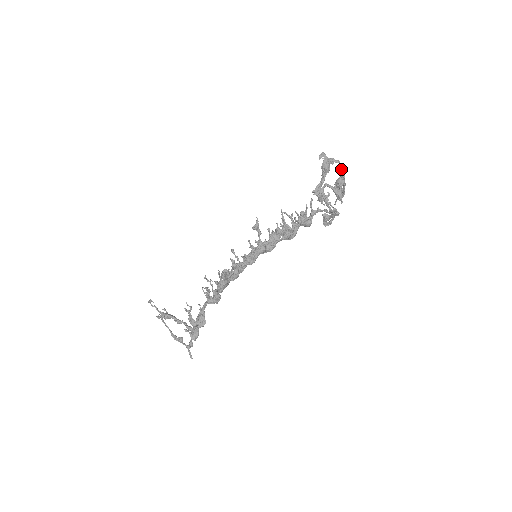
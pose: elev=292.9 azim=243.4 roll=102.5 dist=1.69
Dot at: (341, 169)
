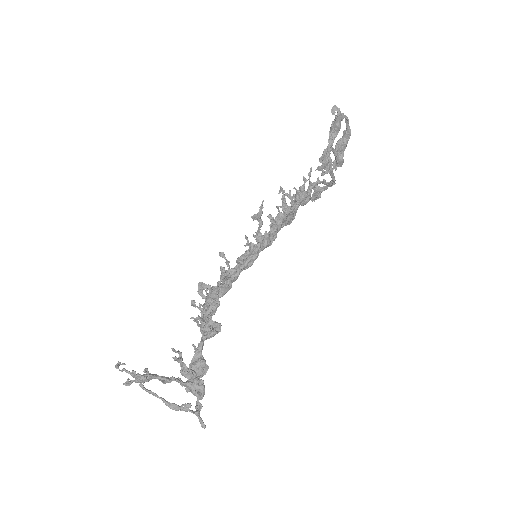
Dot at: (347, 127)
